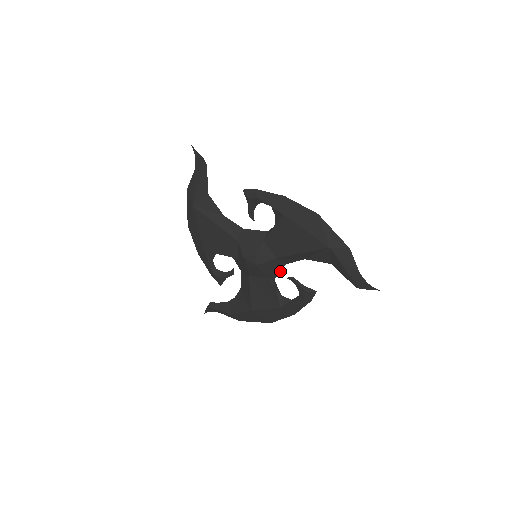
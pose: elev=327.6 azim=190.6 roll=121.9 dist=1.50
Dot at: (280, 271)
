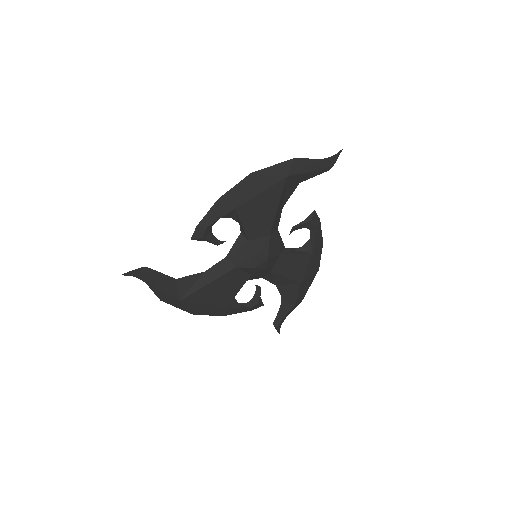
Dot at: (281, 238)
